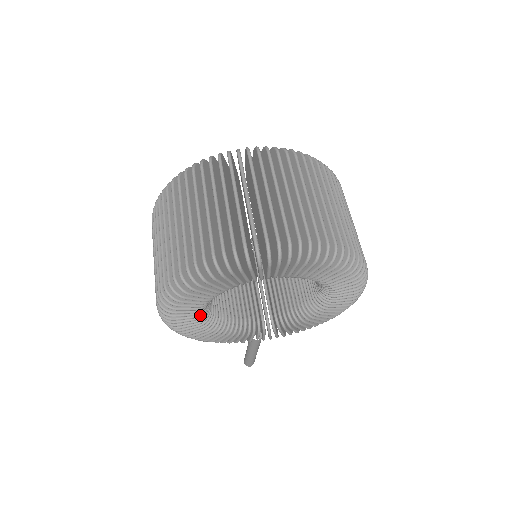
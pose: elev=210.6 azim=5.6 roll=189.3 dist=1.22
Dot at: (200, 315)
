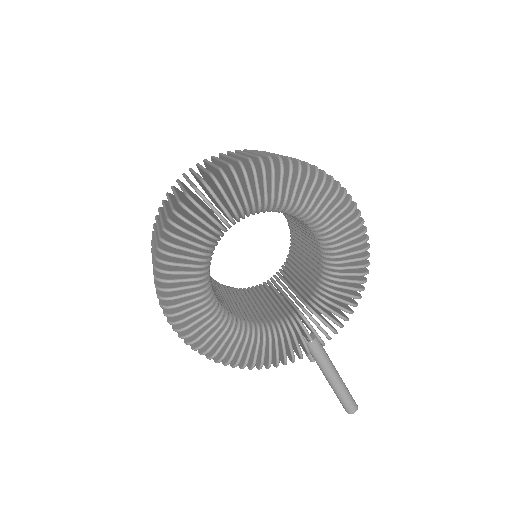
Dot at: (211, 311)
